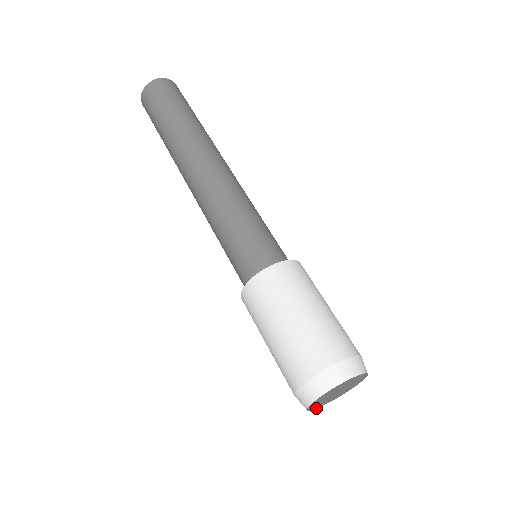
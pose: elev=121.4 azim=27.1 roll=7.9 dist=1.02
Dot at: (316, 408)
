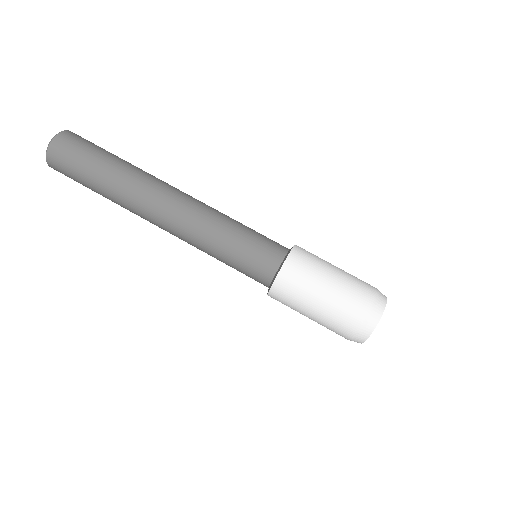
Dot at: occluded
